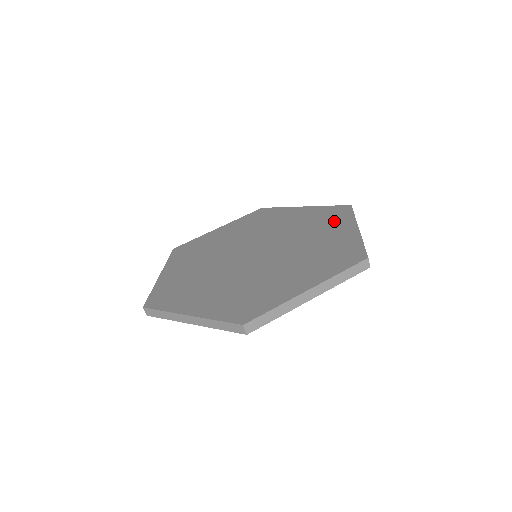
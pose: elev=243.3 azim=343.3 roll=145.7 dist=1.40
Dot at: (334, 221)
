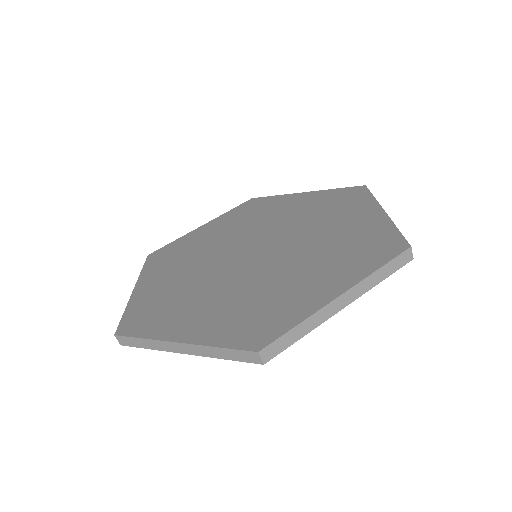
Dot at: (349, 205)
